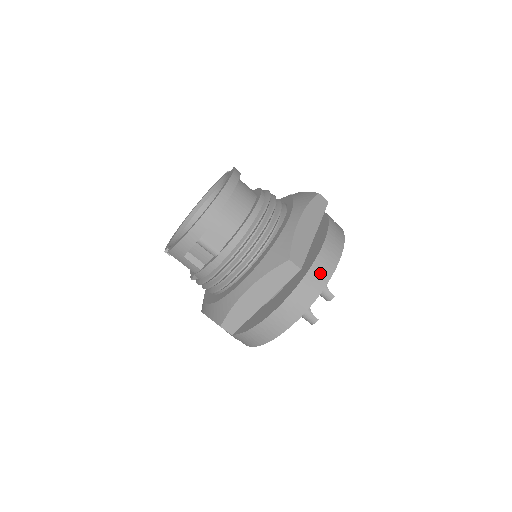
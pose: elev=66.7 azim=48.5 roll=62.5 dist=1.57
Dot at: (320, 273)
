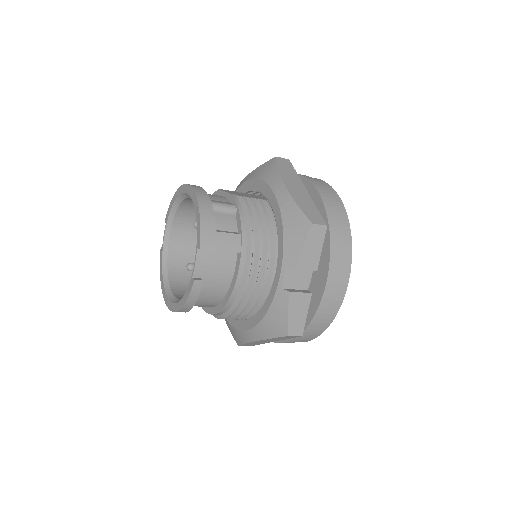
Dot at: occluded
